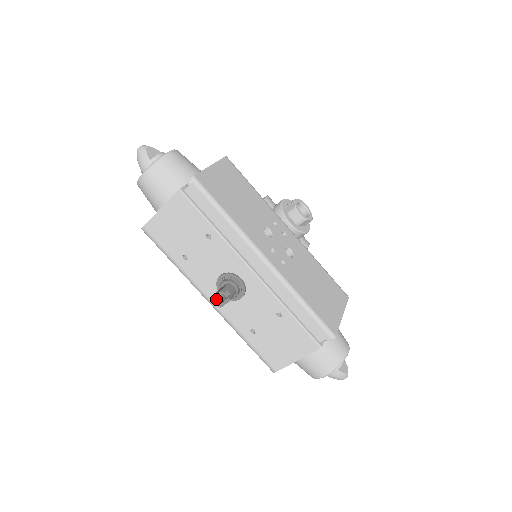
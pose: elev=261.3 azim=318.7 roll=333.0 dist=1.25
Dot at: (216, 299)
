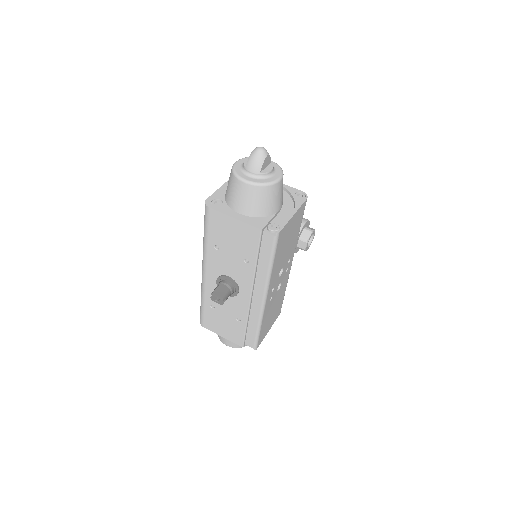
Dot at: (213, 292)
